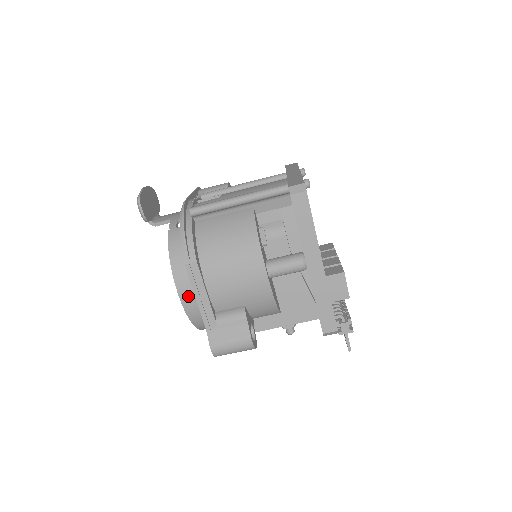
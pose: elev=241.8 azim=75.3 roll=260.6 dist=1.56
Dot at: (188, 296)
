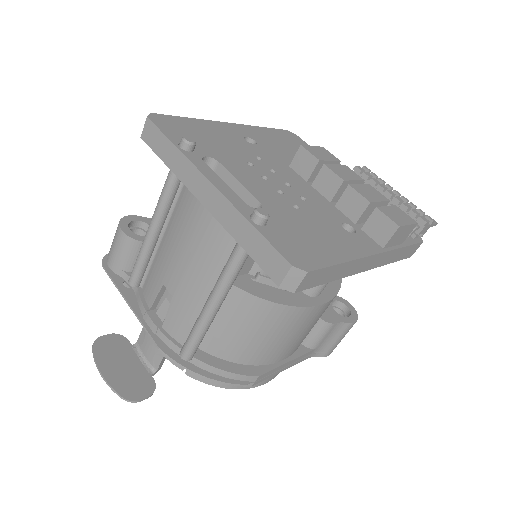
Dot at: (274, 375)
